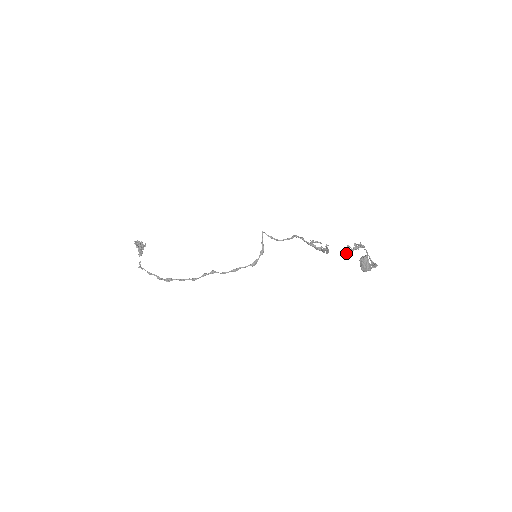
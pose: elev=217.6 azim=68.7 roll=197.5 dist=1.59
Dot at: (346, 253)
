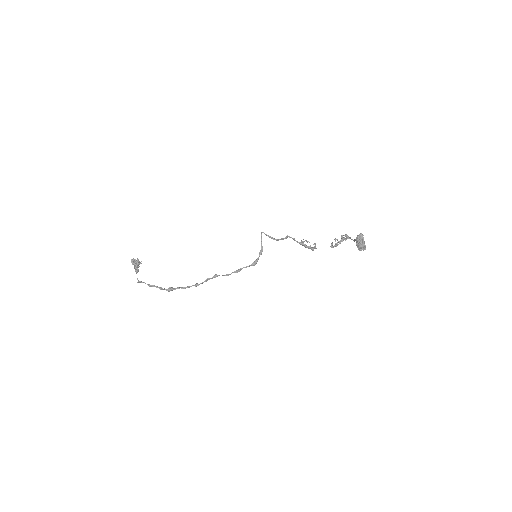
Dot at: (334, 246)
